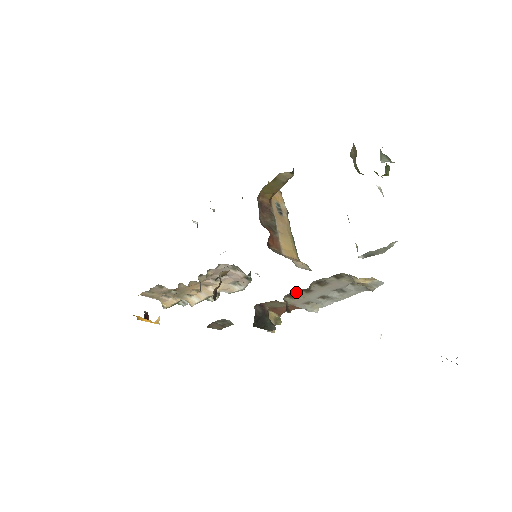
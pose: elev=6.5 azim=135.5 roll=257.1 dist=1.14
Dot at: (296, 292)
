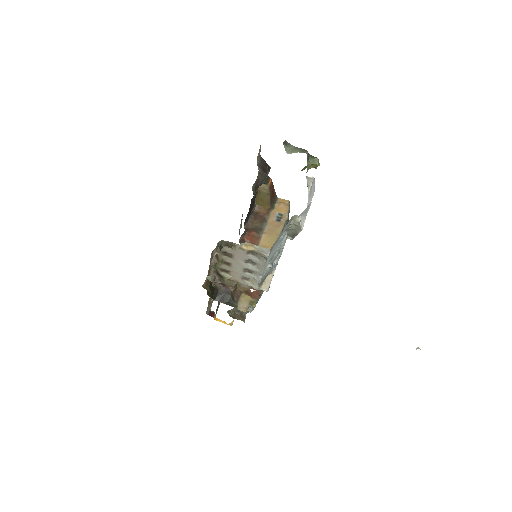
Dot at: (222, 266)
